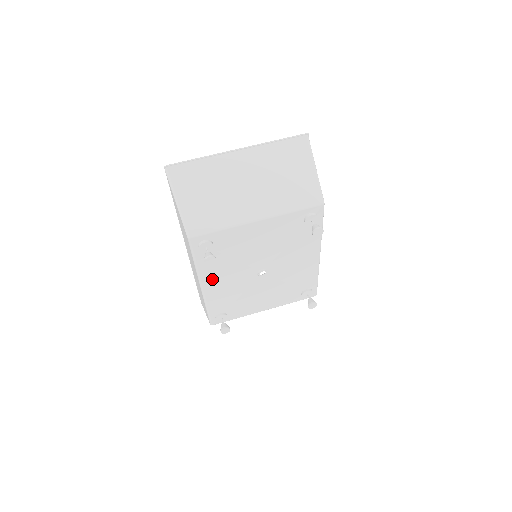
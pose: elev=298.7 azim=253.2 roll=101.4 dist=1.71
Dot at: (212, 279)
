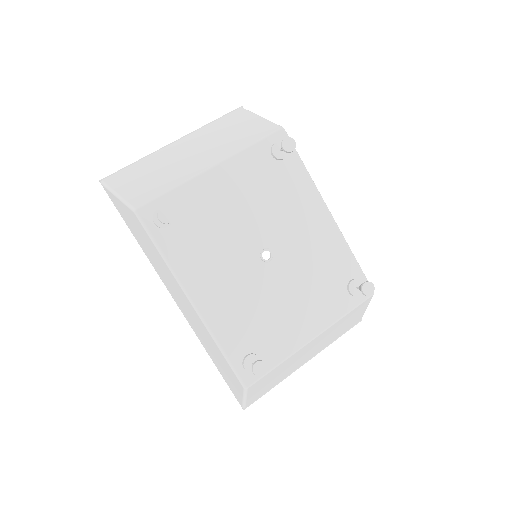
Dot at: (200, 282)
